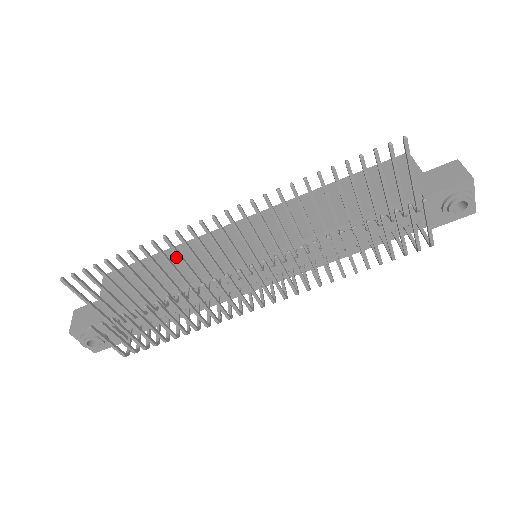
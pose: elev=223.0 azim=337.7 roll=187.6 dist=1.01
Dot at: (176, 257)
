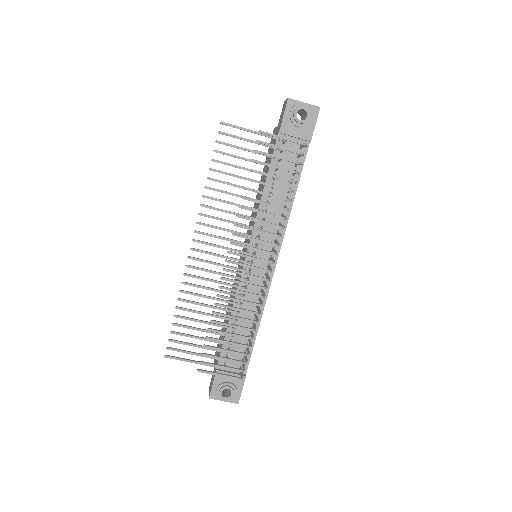
Dot at: (229, 304)
